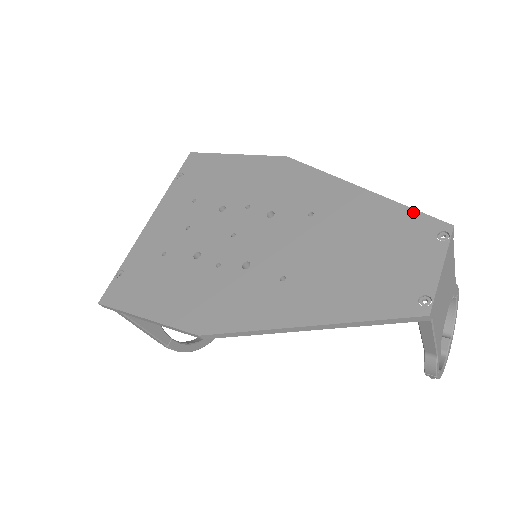
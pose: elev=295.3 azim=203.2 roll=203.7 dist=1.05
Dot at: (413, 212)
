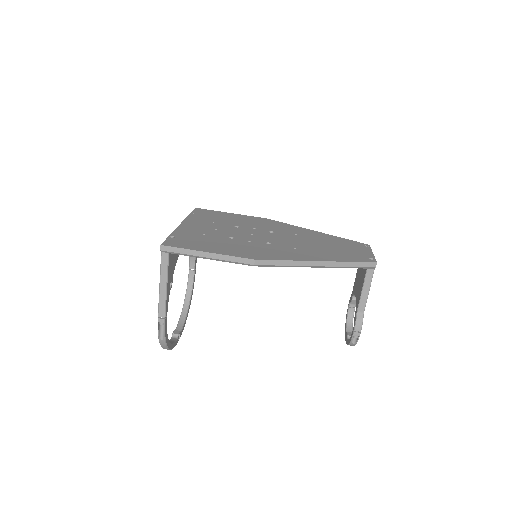
Dot at: (349, 240)
